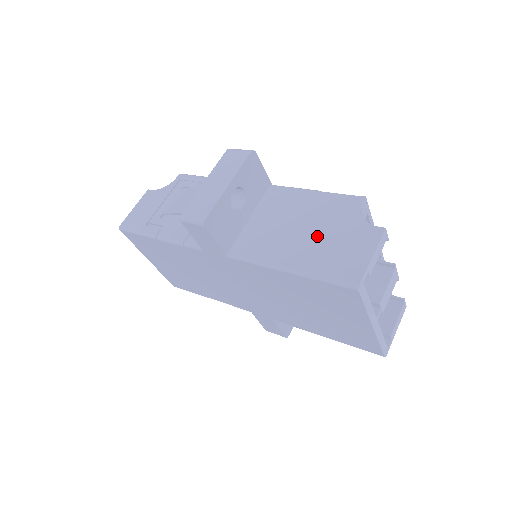
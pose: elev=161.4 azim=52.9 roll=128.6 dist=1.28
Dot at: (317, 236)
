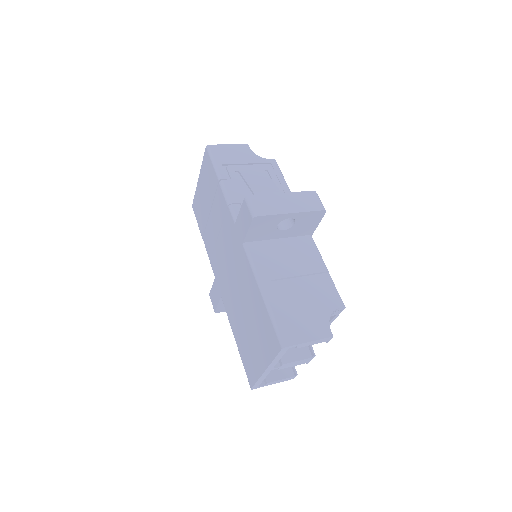
Dot at: (298, 295)
